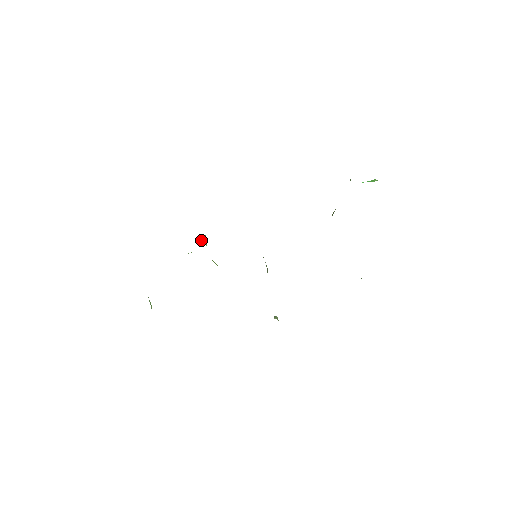
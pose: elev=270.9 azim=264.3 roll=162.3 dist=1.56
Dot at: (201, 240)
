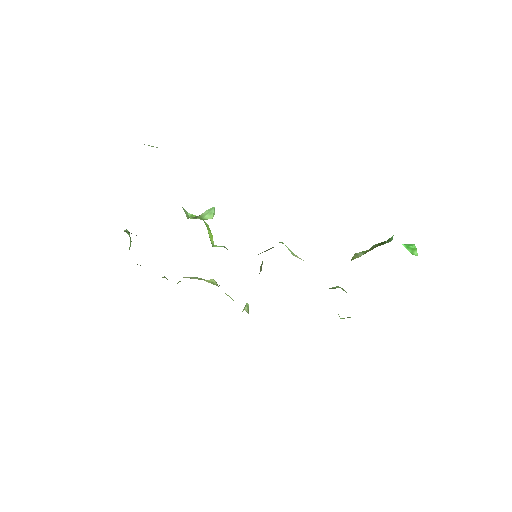
Dot at: (207, 216)
